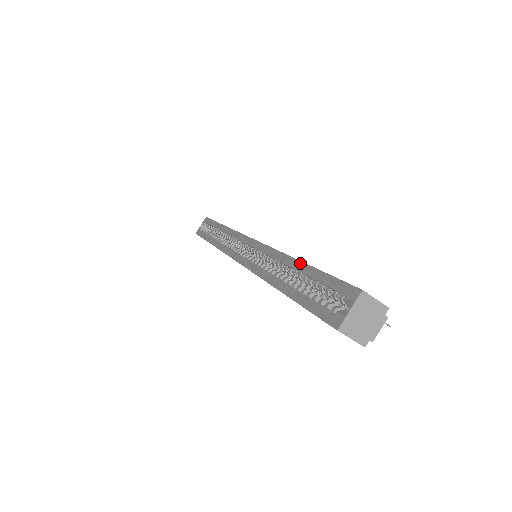
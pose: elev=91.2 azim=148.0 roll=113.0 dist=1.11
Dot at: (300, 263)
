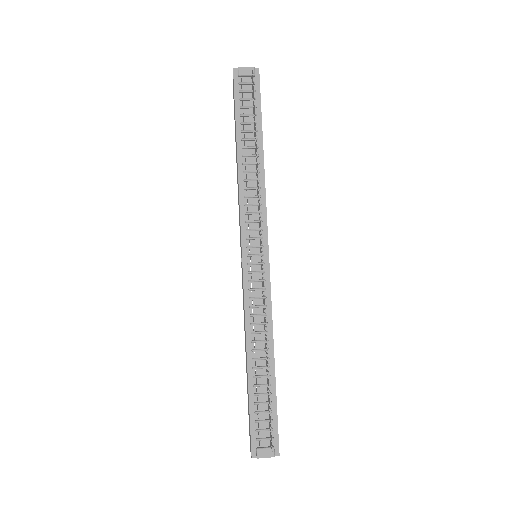
Dot at: occluded
